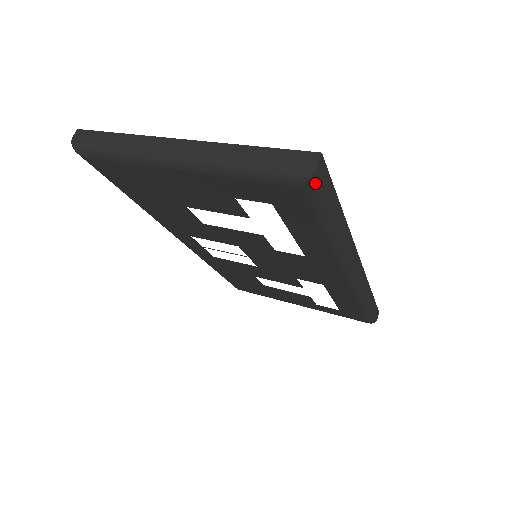
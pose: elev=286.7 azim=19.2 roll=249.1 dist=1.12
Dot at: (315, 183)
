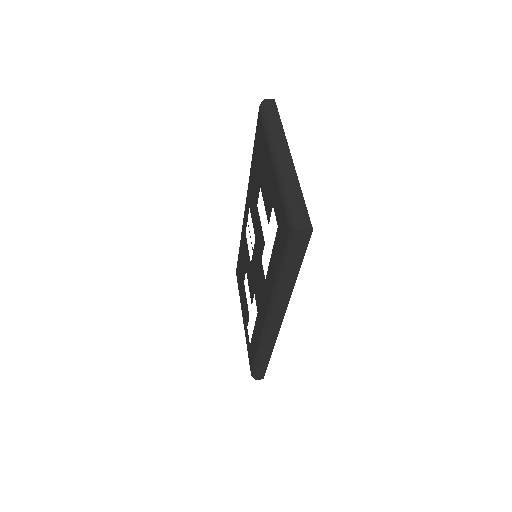
Dot at: (295, 236)
